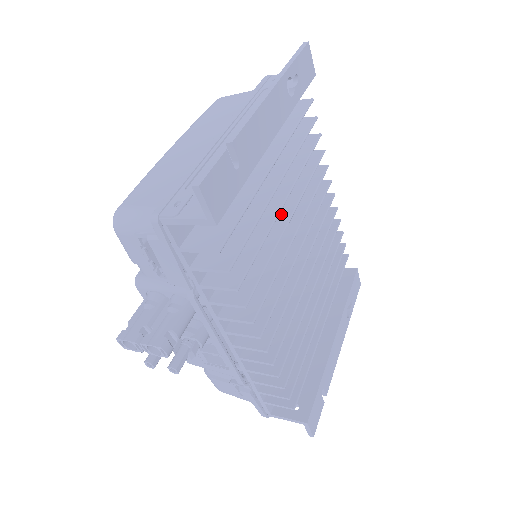
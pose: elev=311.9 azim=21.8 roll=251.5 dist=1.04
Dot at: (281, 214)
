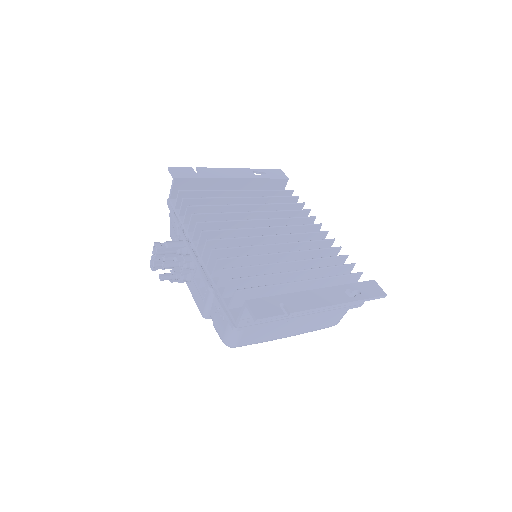
Dot at: (254, 216)
